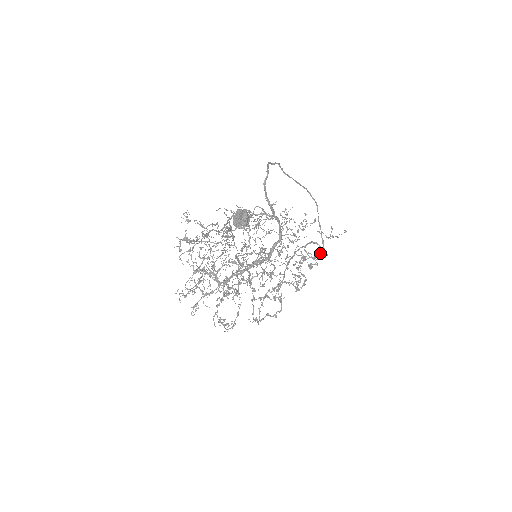
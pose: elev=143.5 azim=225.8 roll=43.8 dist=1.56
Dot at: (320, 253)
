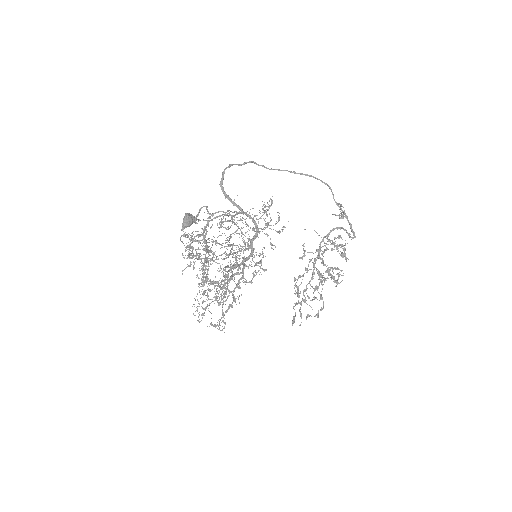
Dot at: (338, 237)
